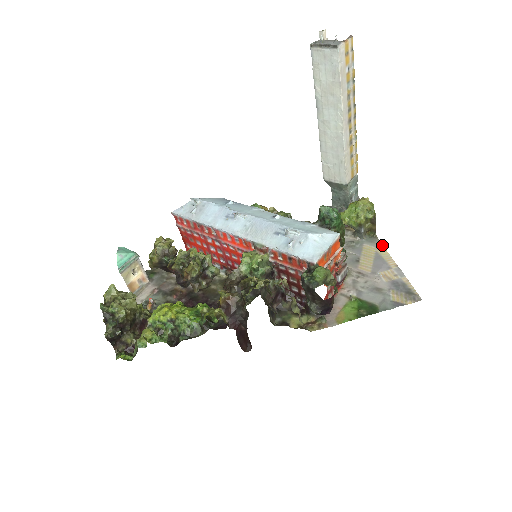
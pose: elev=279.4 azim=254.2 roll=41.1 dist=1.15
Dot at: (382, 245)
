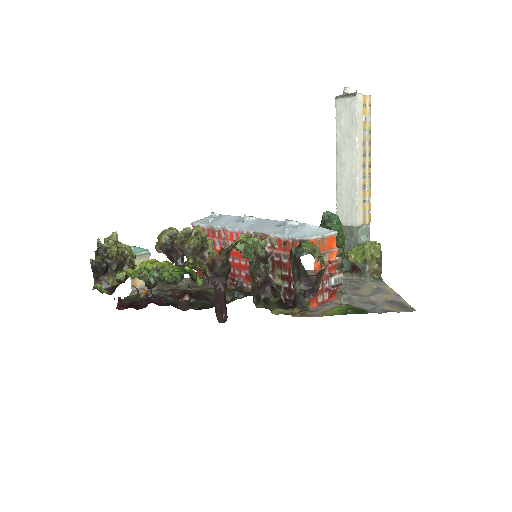
Dot at: occluded
